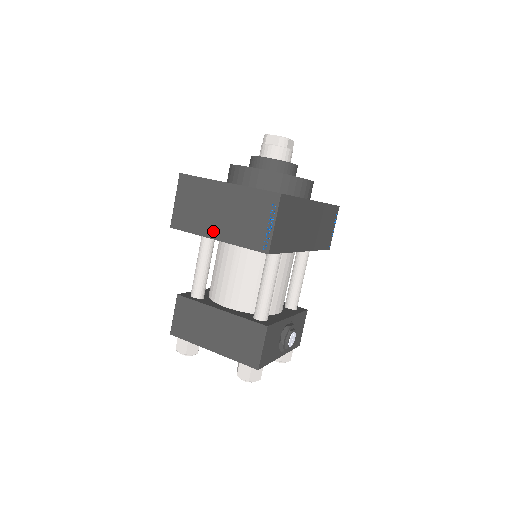
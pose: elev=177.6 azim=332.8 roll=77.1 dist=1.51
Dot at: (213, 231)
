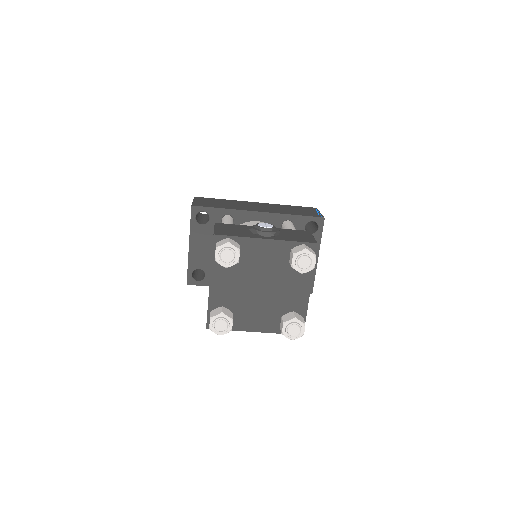
Dot at: occluded
